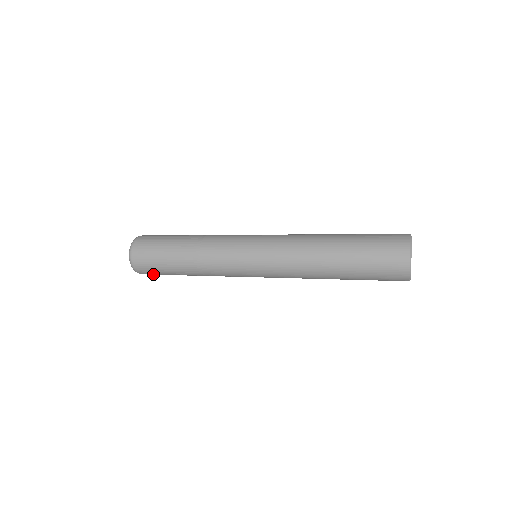
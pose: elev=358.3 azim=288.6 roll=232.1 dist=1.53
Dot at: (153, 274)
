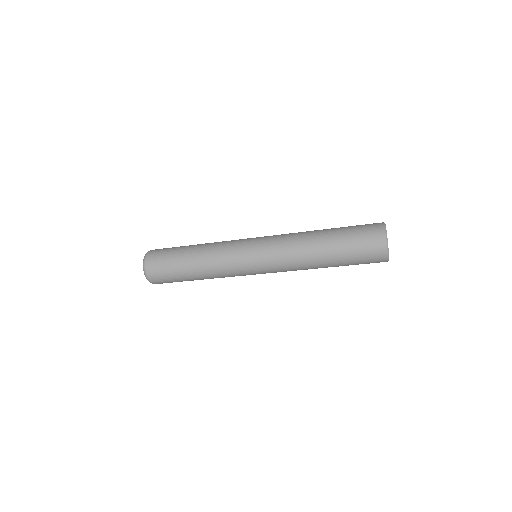
Dot at: occluded
